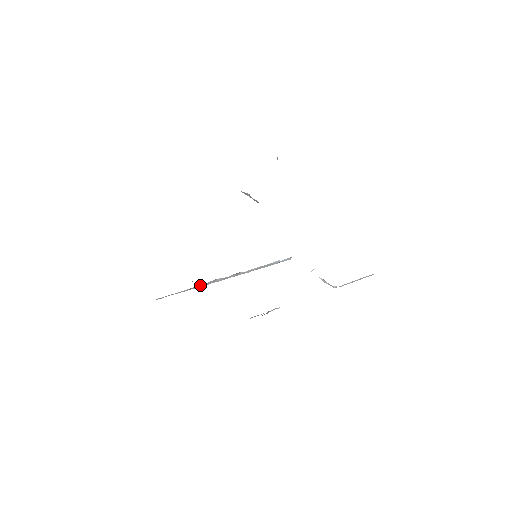
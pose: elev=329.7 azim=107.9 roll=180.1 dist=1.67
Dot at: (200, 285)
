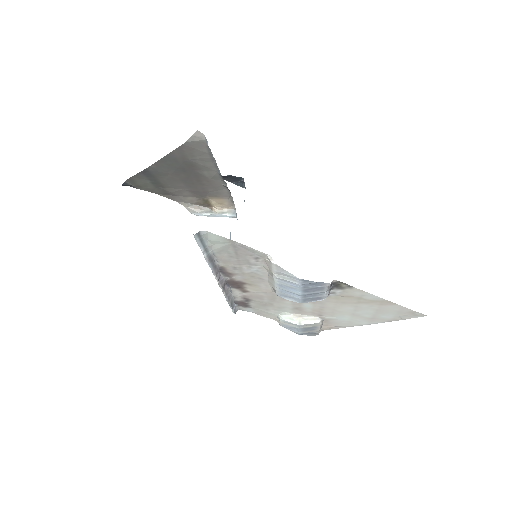
Dot at: (213, 263)
